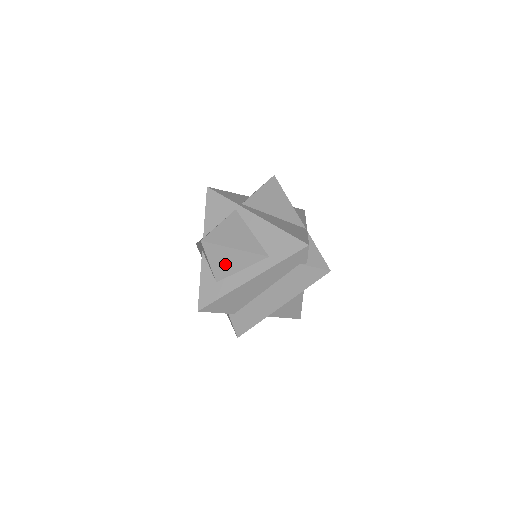
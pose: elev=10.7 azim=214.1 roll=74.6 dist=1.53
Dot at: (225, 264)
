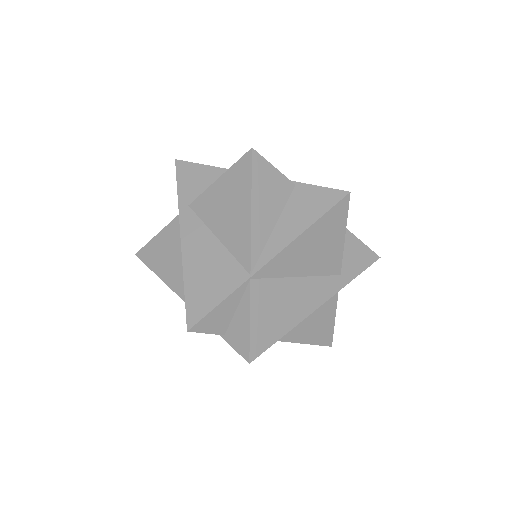
Dot at: occluded
